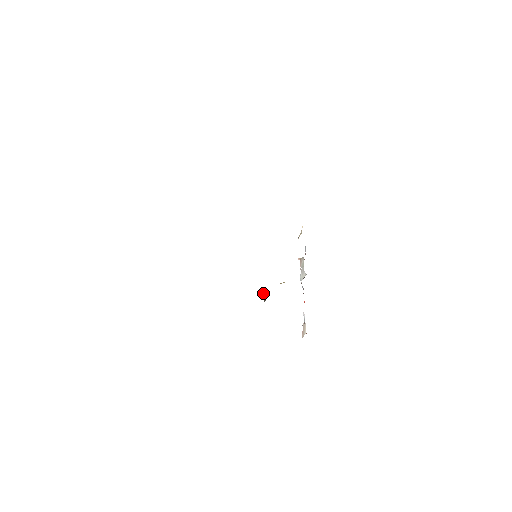
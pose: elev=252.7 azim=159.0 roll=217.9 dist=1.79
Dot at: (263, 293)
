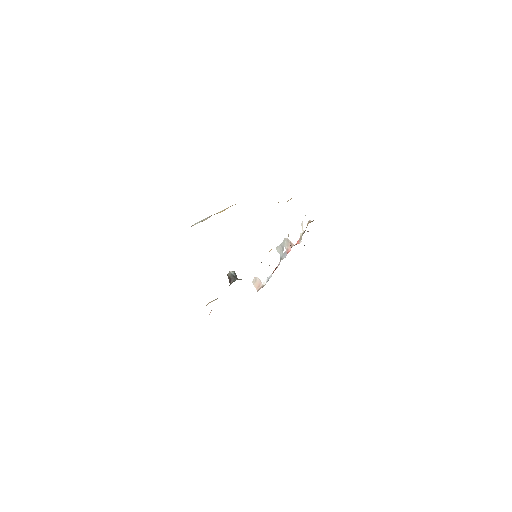
Dot at: (235, 276)
